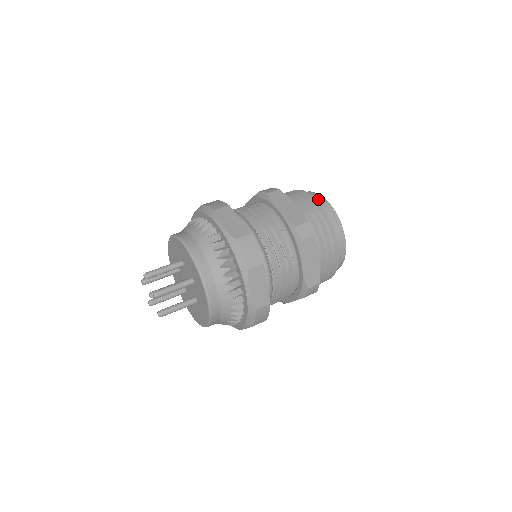
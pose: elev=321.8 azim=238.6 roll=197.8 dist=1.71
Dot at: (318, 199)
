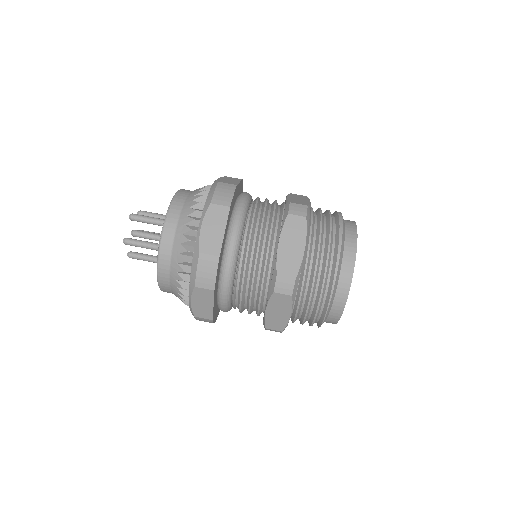
Dot at: (347, 252)
